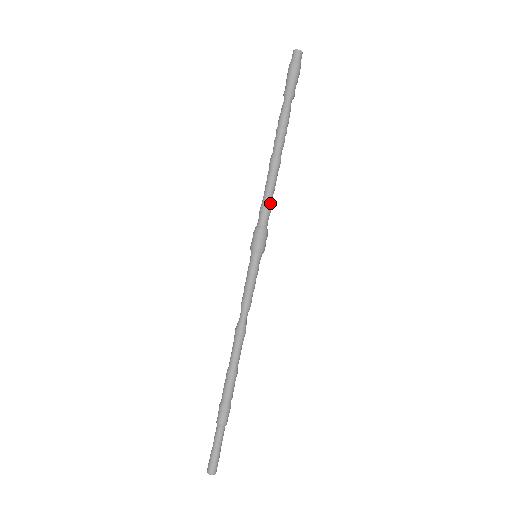
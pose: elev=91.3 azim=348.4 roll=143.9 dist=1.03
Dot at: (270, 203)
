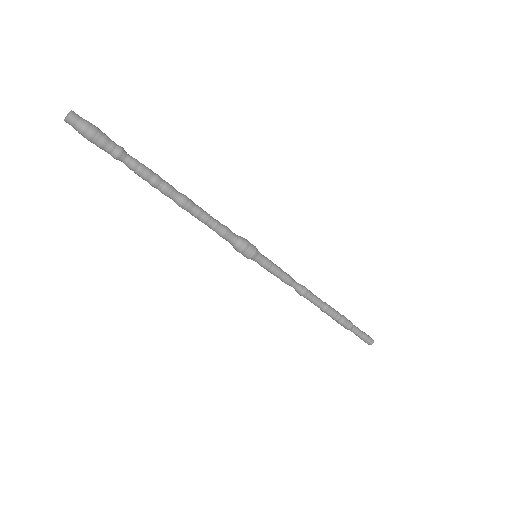
Dot at: (220, 227)
